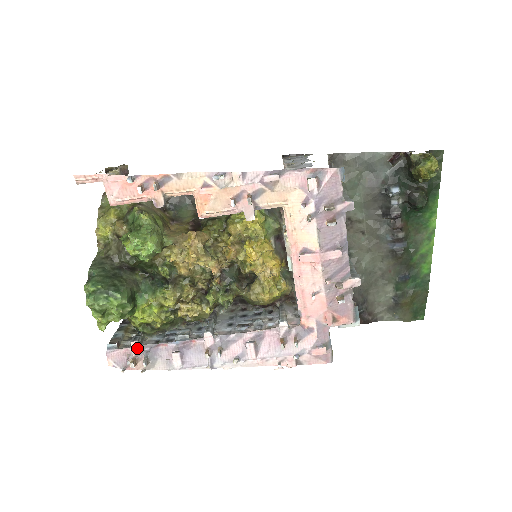
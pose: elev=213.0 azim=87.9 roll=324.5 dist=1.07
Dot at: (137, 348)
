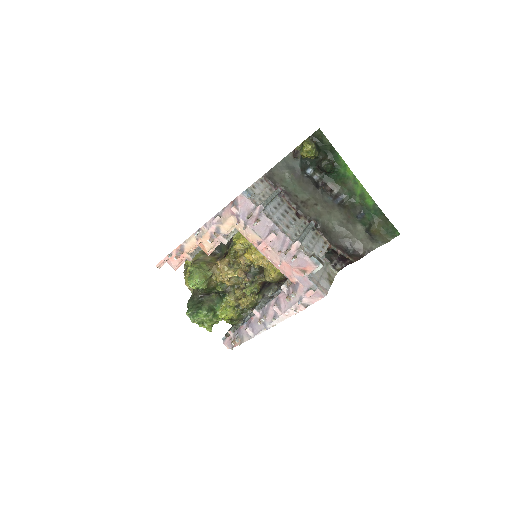
Dot at: (232, 334)
